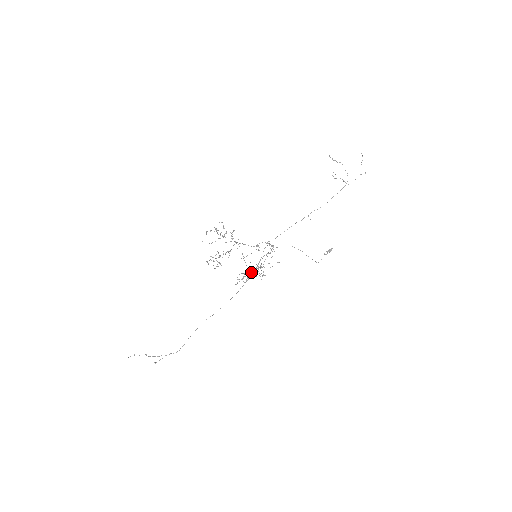
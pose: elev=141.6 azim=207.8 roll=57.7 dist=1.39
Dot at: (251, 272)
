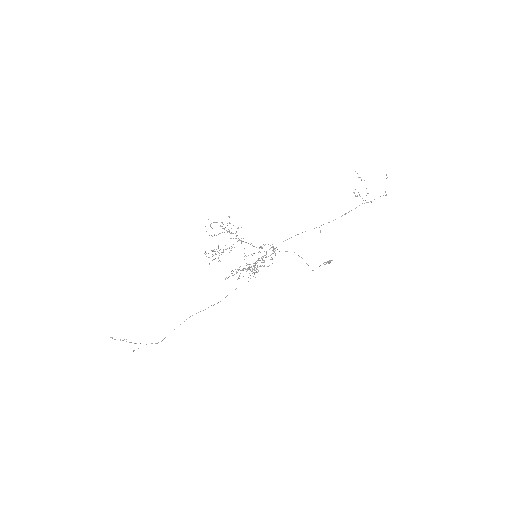
Dot at: occluded
